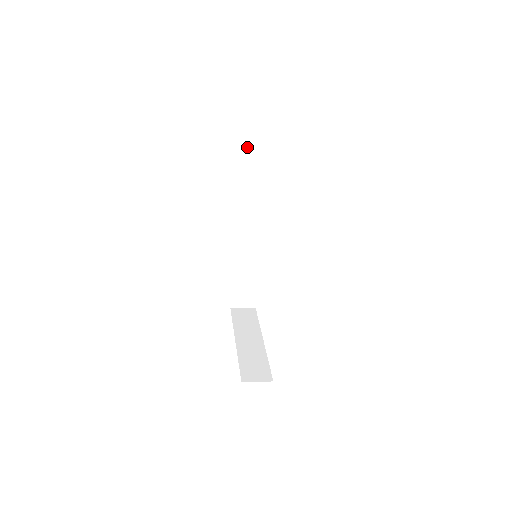
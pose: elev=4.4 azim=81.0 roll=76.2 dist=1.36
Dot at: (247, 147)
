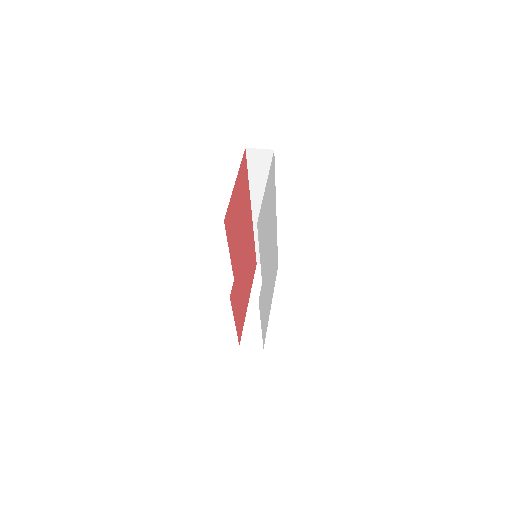
Dot at: (253, 158)
